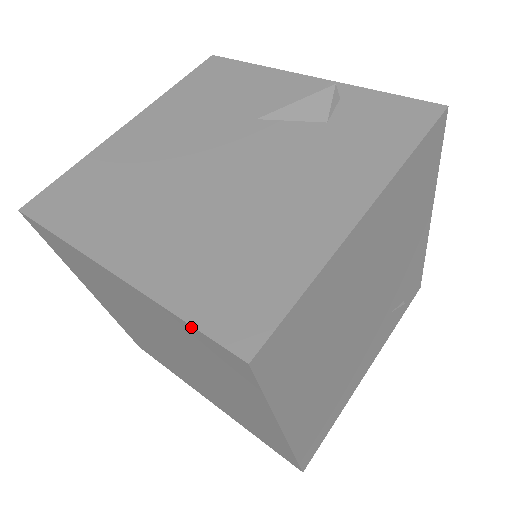
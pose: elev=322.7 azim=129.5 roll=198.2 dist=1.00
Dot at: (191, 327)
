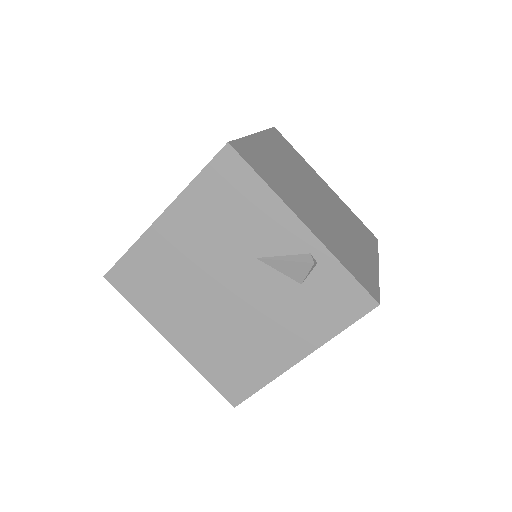
Dot at: (211, 383)
